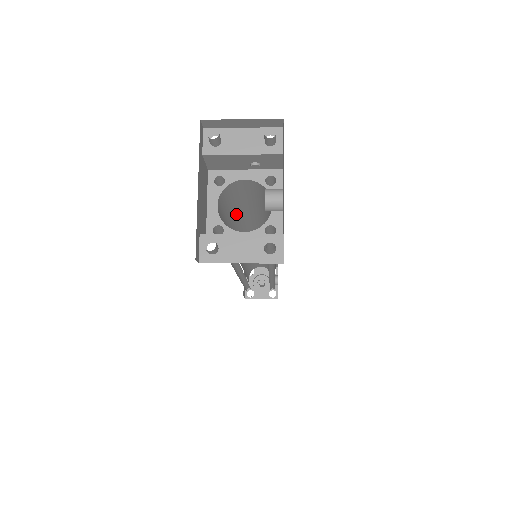
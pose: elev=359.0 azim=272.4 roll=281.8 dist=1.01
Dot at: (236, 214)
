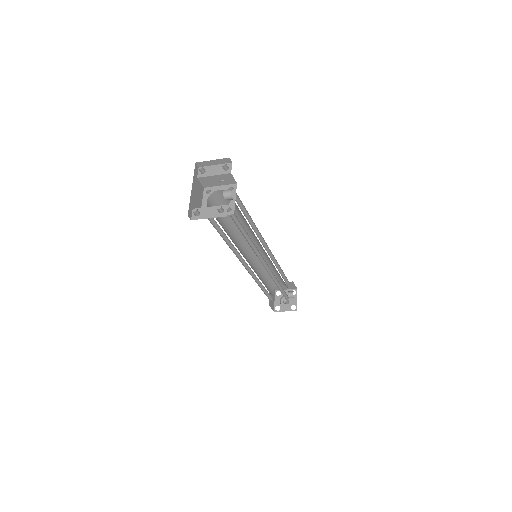
Dot at: (229, 218)
